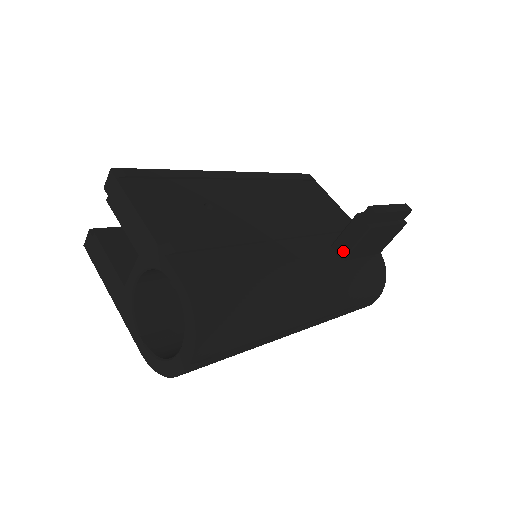
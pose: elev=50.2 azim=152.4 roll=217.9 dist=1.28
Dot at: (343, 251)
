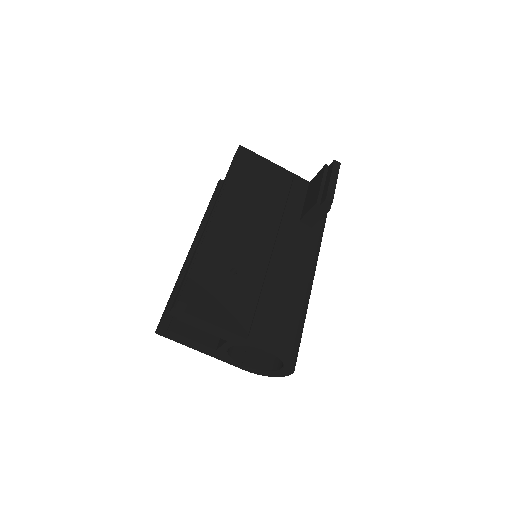
Dot at: (311, 223)
